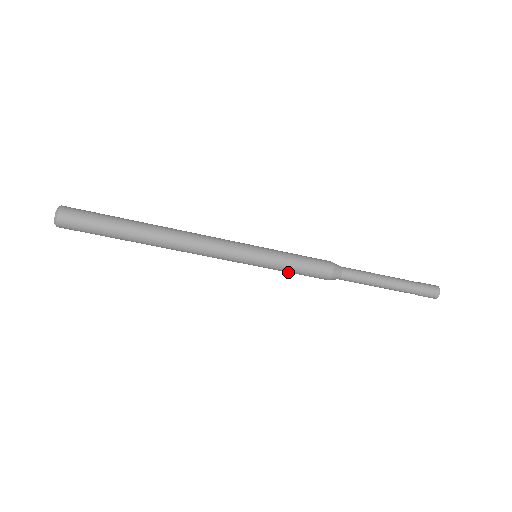
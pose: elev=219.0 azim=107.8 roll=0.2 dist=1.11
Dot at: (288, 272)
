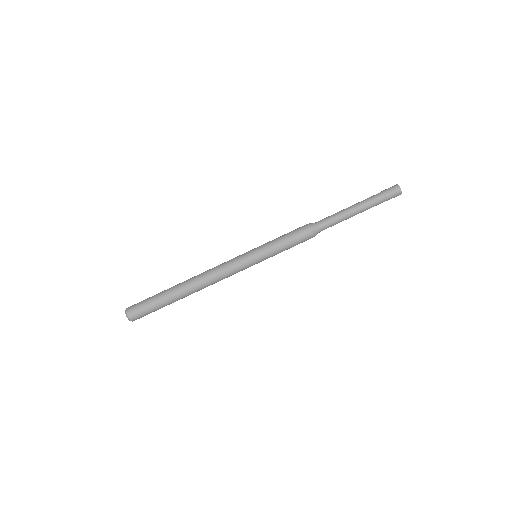
Dot at: (281, 245)
